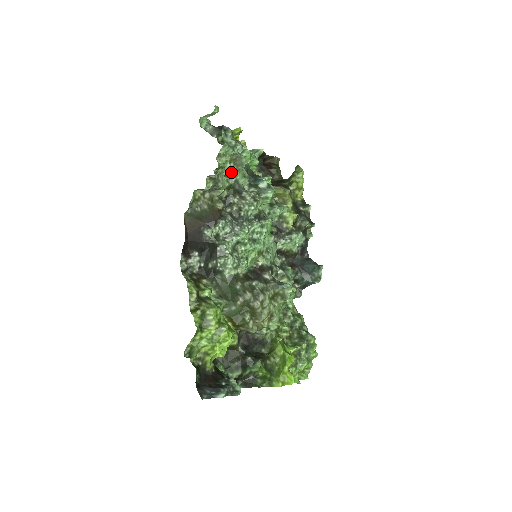
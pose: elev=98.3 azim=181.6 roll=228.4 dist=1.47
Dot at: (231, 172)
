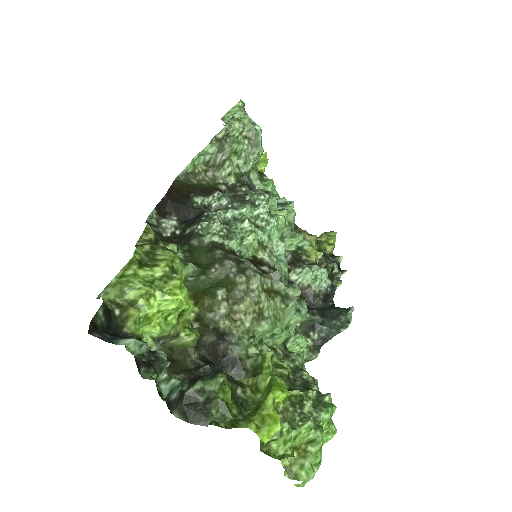
Dot at: (243, 149)
